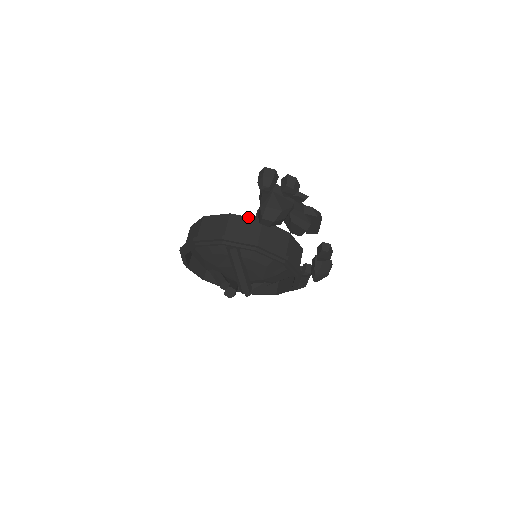
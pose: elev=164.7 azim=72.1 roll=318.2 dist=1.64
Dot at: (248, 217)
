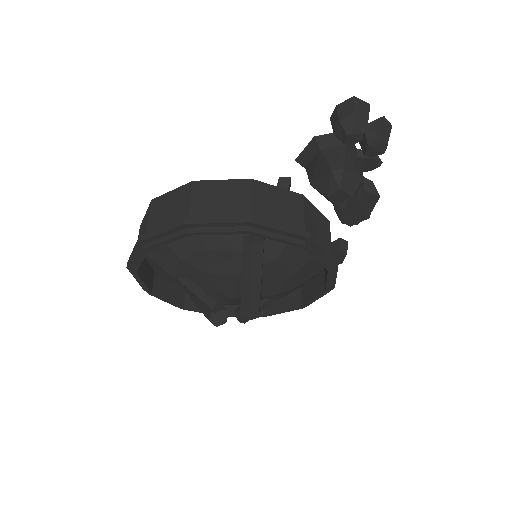
Dot at: (281, 188)
